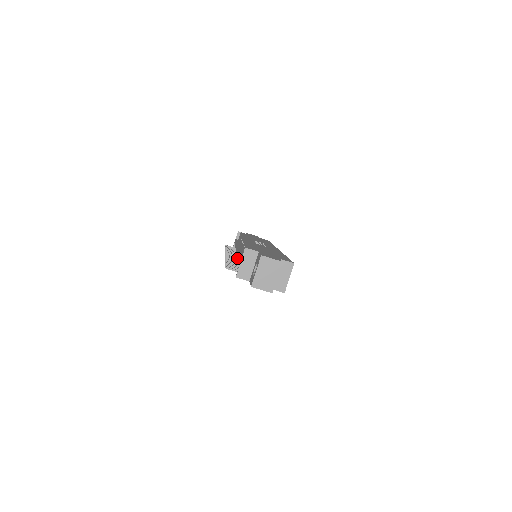
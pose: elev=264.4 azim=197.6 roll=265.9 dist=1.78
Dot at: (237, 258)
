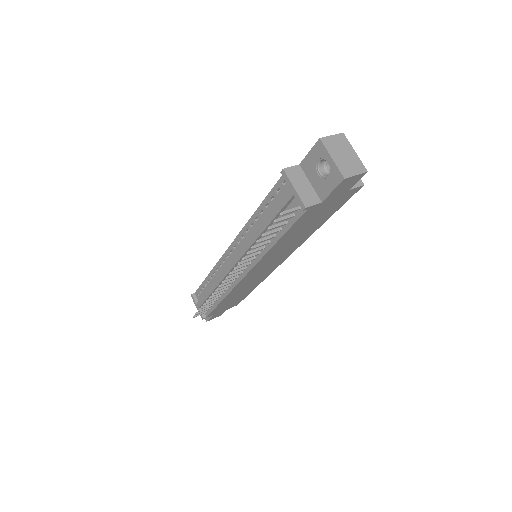
Dot at: (244, 267)
